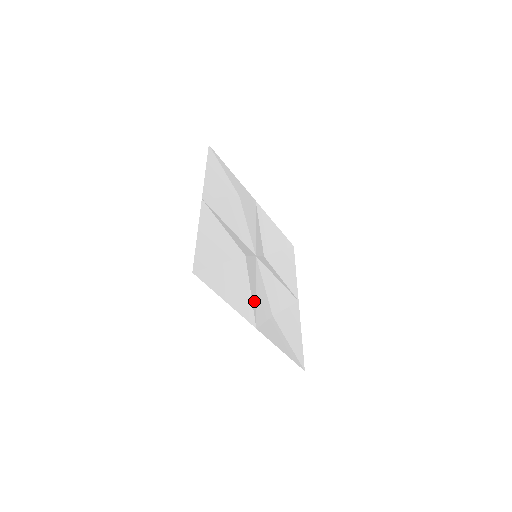
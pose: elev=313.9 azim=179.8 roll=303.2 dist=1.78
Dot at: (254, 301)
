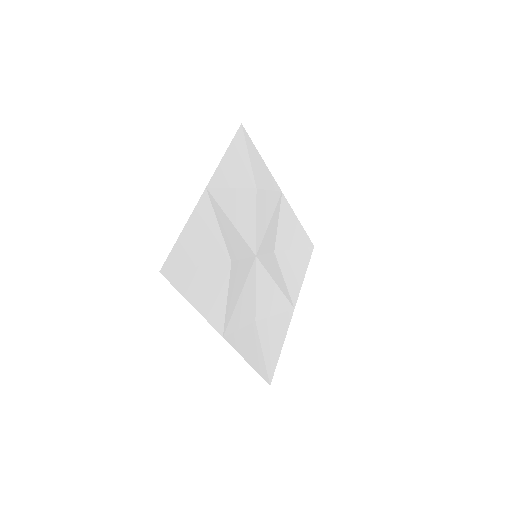
Dot at: (231, 308)
